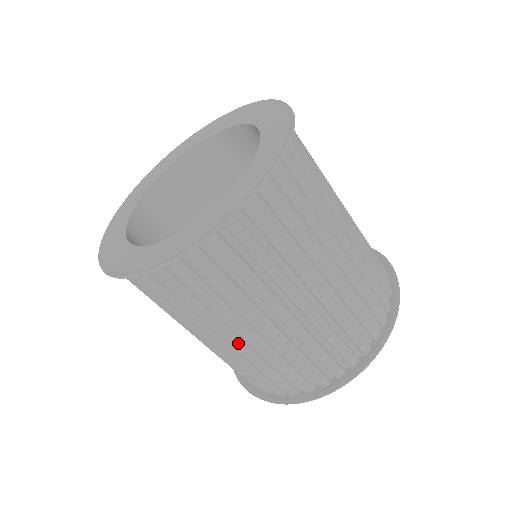
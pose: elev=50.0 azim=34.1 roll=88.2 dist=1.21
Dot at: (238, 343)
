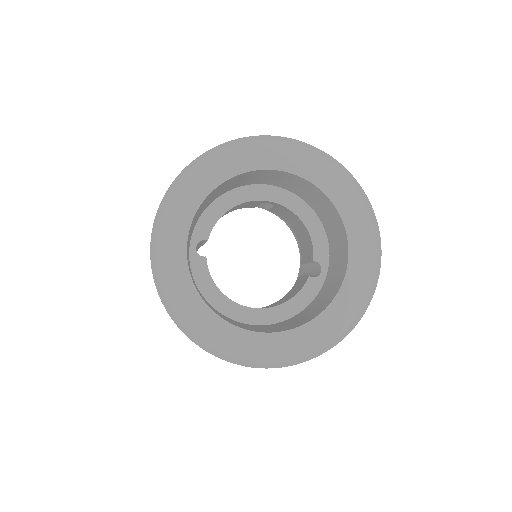
Dot at: occluded
